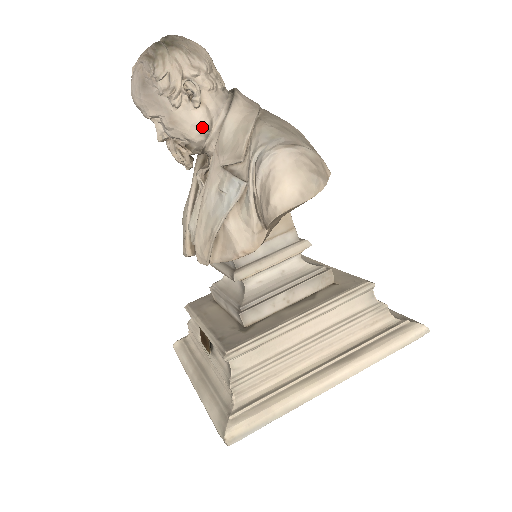
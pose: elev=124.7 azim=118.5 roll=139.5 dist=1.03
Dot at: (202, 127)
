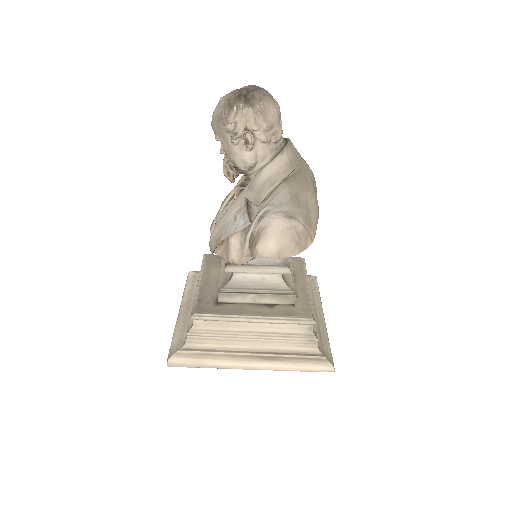
Dot at: (248, 164)
